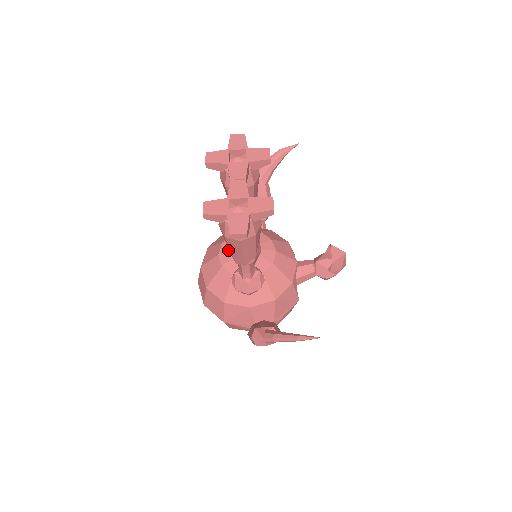
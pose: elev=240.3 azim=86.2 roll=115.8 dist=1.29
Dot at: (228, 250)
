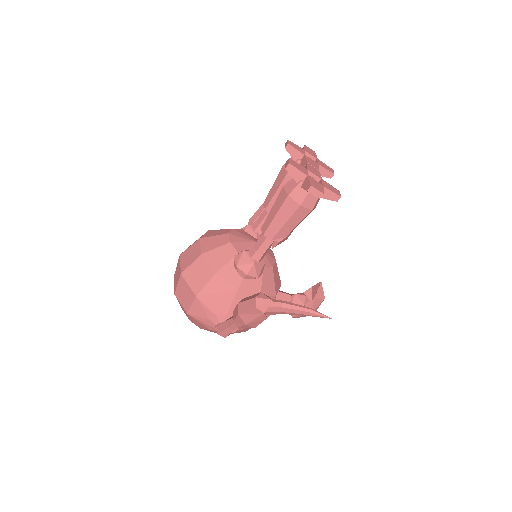
Dot at: (238, 235)
